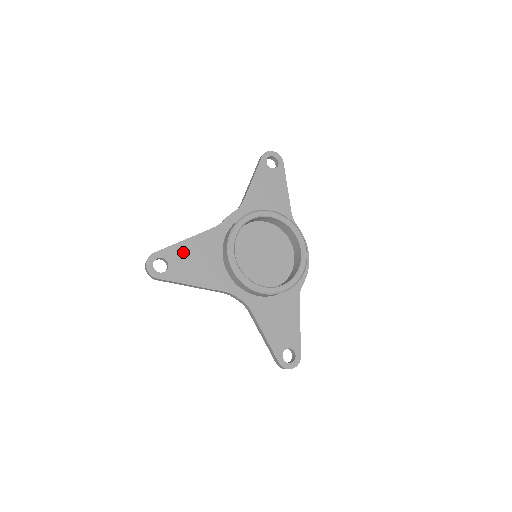
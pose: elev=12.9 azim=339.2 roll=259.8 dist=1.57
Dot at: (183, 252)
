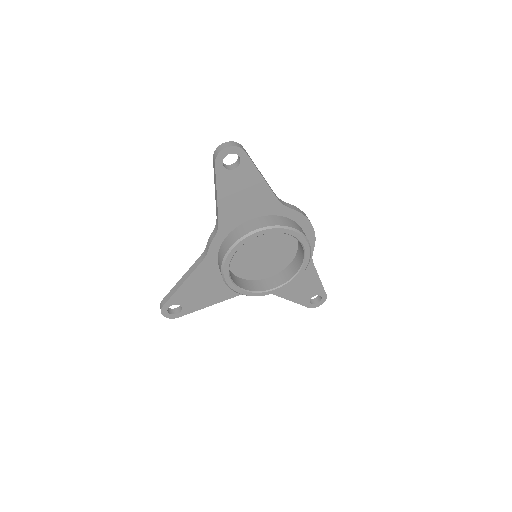
Dot at: (187, 292)
